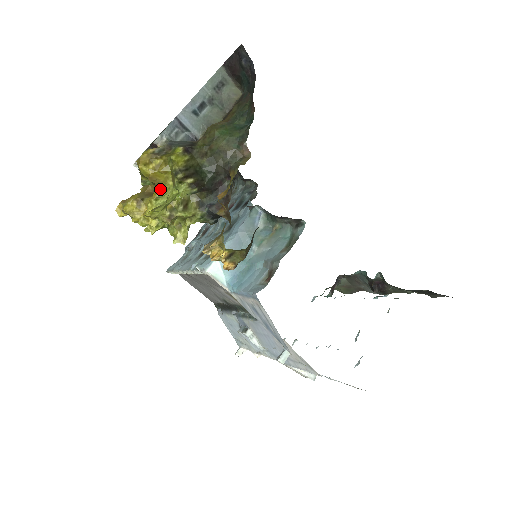
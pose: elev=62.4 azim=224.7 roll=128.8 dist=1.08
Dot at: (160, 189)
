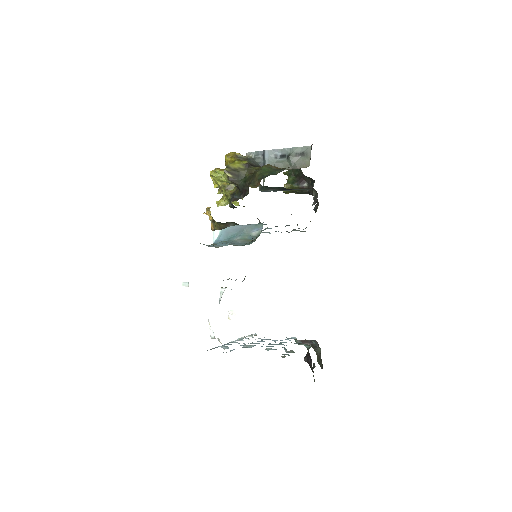
Dot at: occluded
